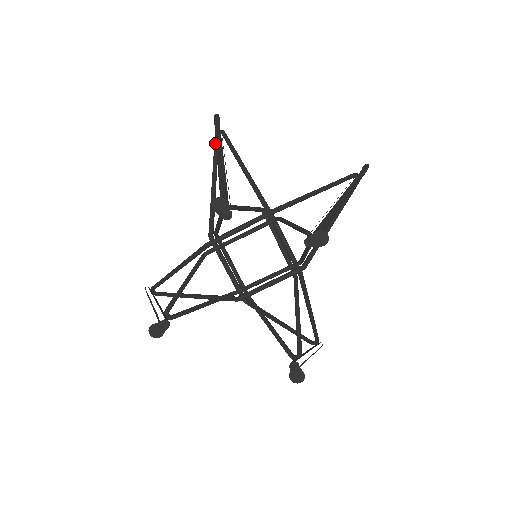
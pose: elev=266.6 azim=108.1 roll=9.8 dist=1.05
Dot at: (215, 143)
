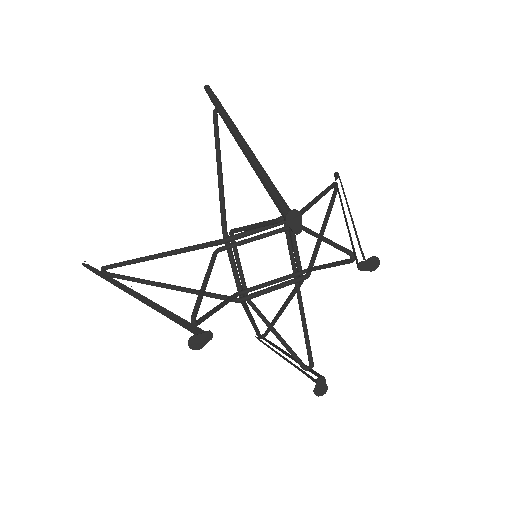
Dot at: (215, 122)
